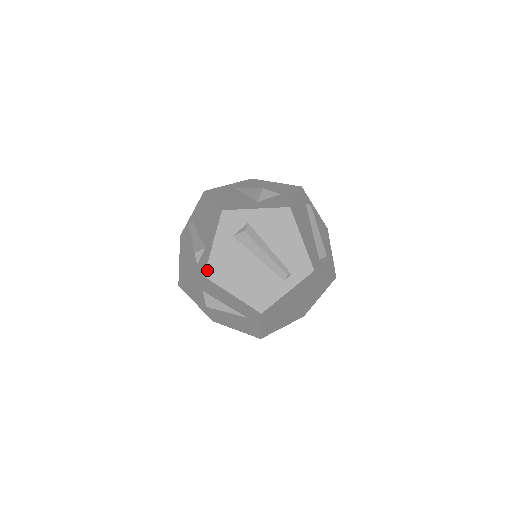
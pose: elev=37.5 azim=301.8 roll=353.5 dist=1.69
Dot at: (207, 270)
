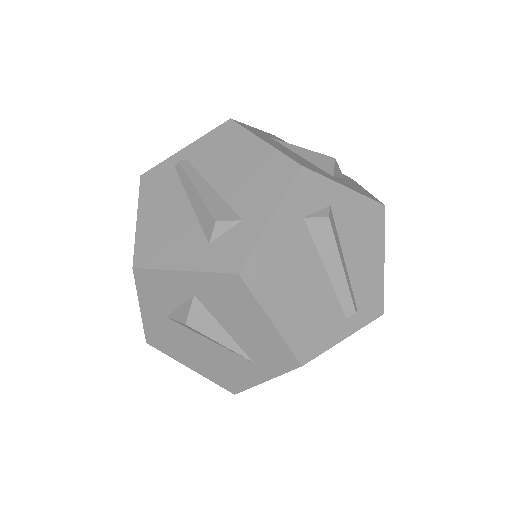
Dot at: (247, 264)
